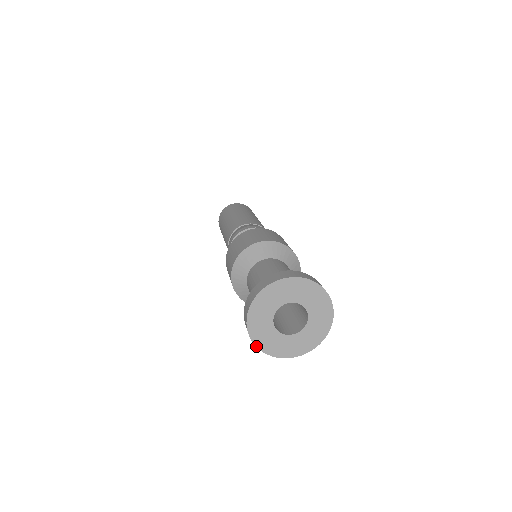
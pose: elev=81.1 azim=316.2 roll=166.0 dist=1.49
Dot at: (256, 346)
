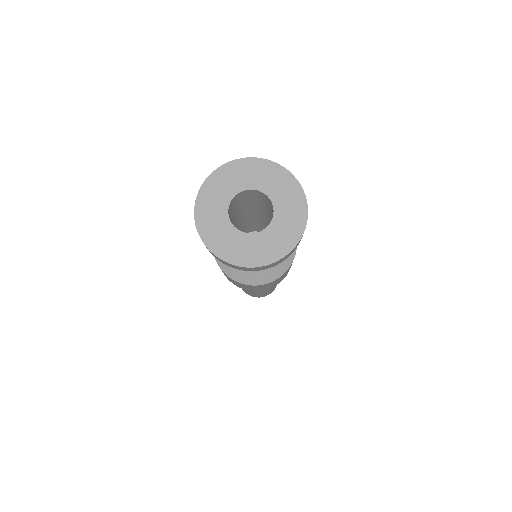
Dot at: (195, 207)
